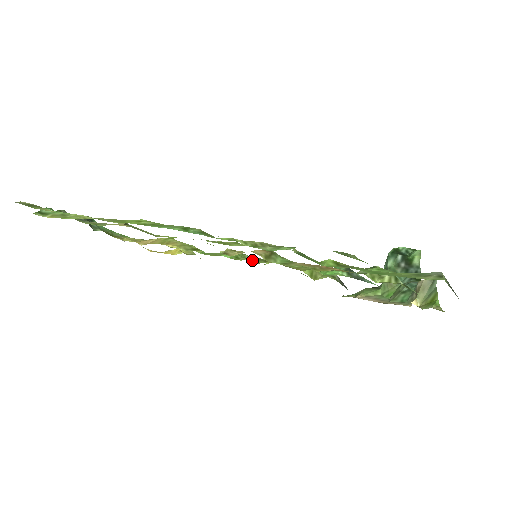
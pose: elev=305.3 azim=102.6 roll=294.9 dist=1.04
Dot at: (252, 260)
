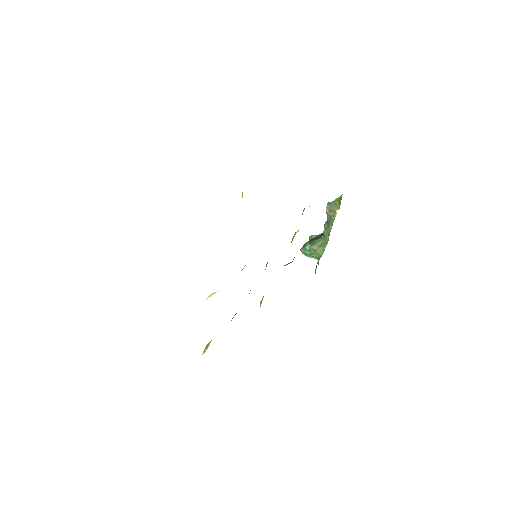
Dot at: occluded
